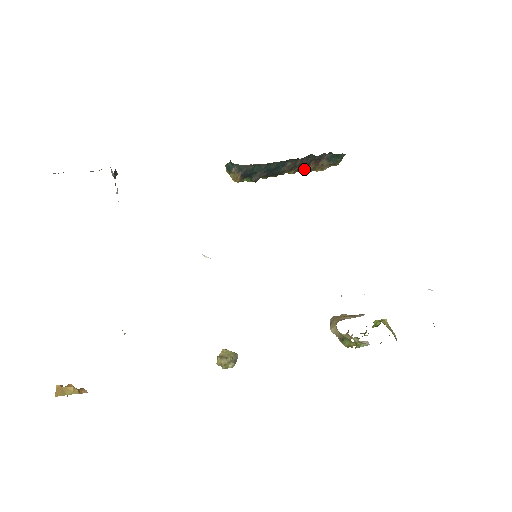
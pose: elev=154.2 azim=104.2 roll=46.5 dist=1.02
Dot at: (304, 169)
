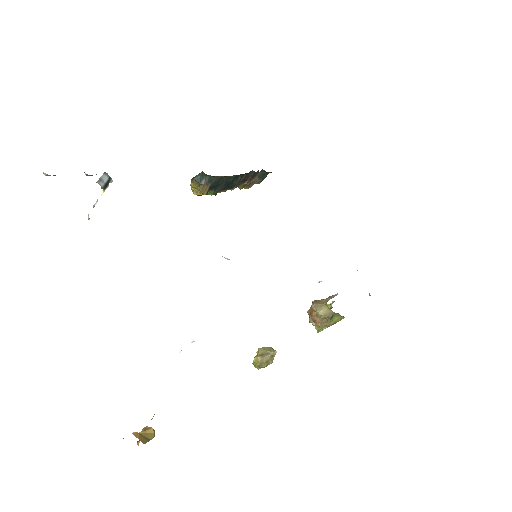
Dot at: (238, 186)
